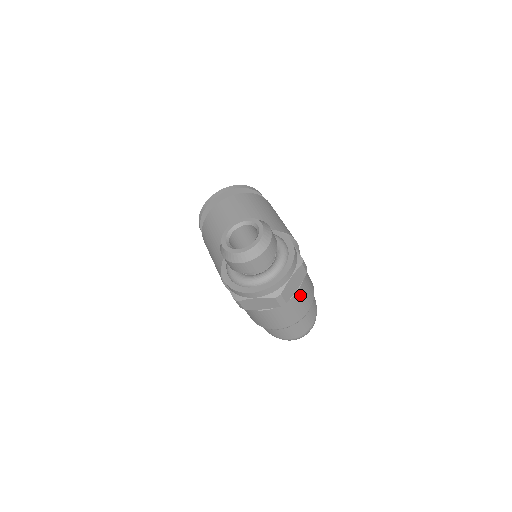
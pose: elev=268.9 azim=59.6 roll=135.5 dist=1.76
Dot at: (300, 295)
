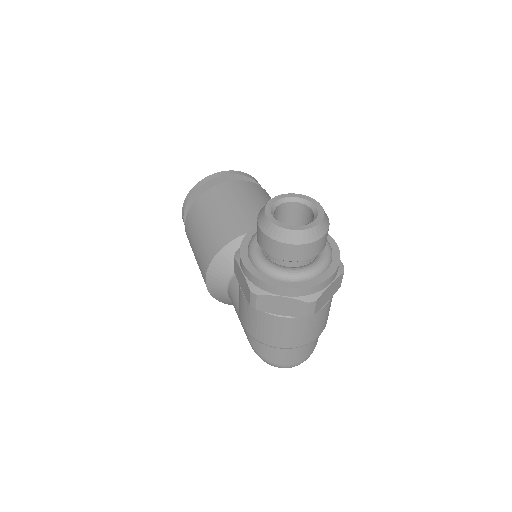
Dot at: (325, 311)
